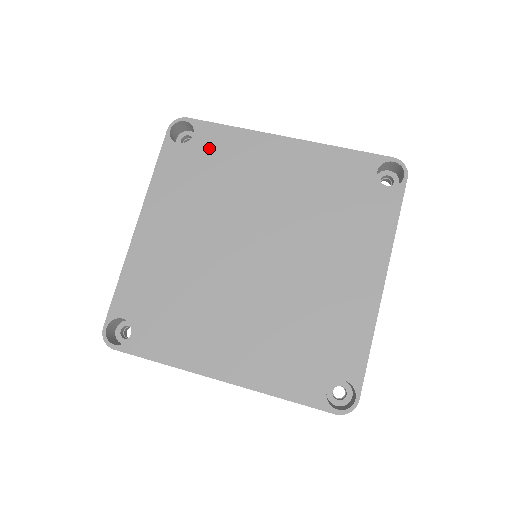
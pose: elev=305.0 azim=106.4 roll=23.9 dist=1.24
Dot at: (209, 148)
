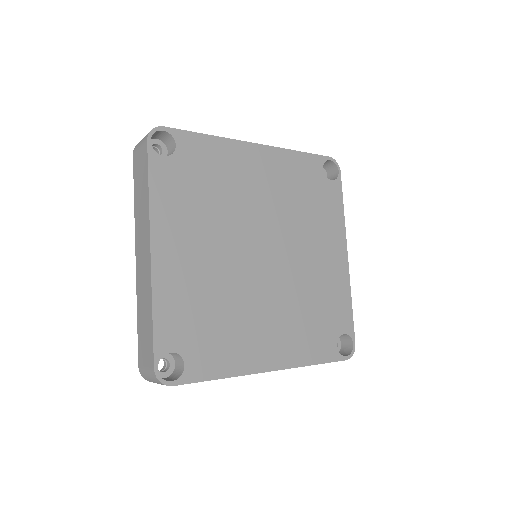
Dot at: (196, 159)
